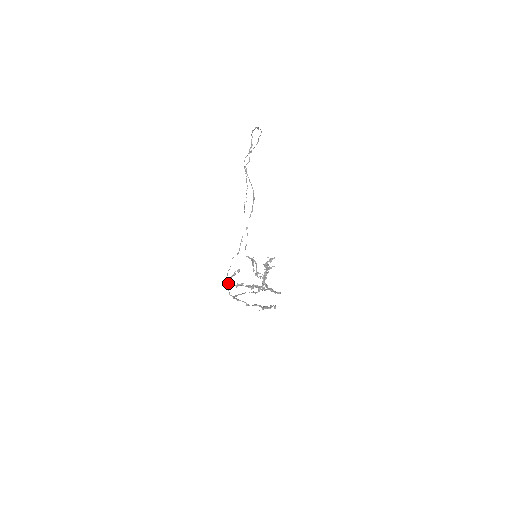
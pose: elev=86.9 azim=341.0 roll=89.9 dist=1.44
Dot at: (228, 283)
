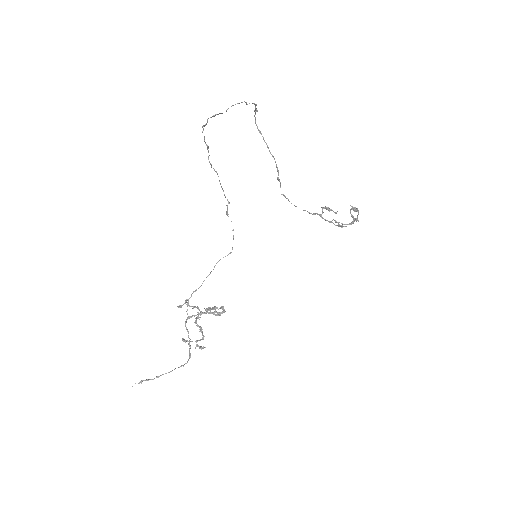
Dot at: (187, 302)
